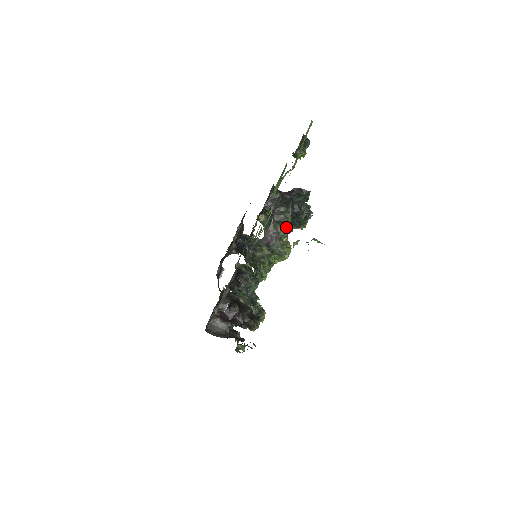
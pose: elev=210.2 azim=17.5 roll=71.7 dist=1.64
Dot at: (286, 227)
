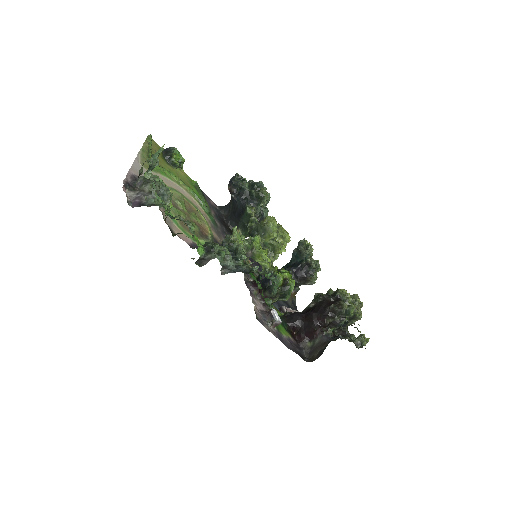
Dot at: (147, 182)
